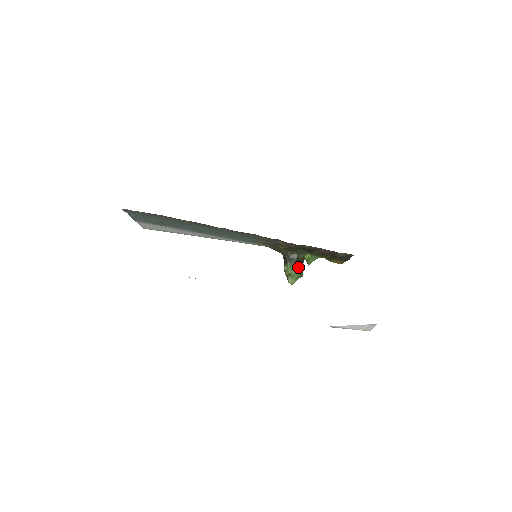
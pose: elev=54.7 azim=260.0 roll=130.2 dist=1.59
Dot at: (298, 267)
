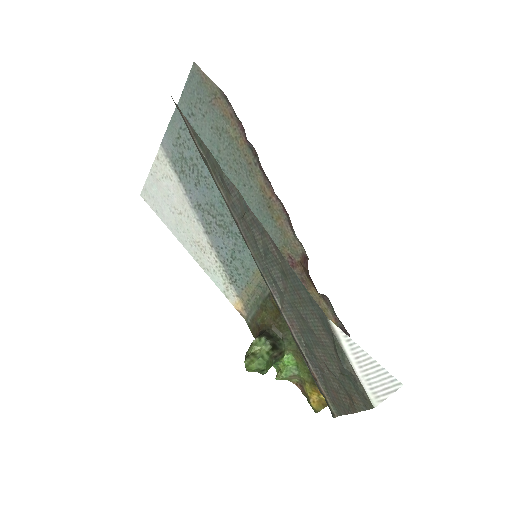
Dot at: (271, 354)
